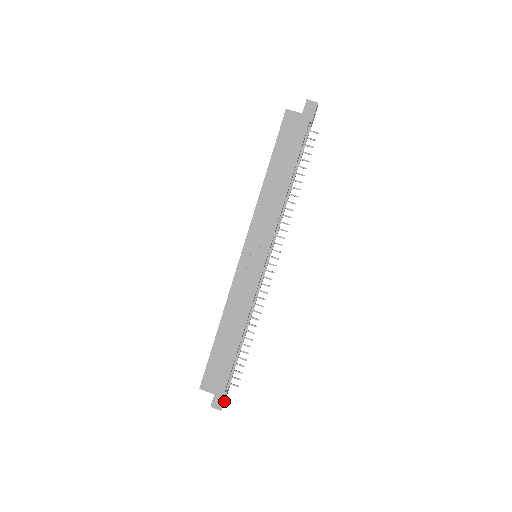
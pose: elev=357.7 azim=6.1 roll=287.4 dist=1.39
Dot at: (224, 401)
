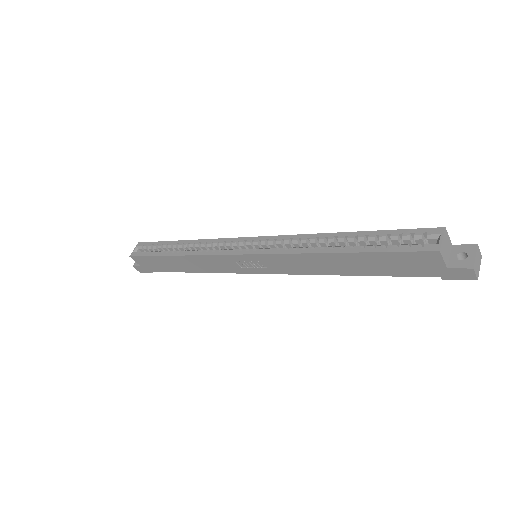
Dot at: occluded
